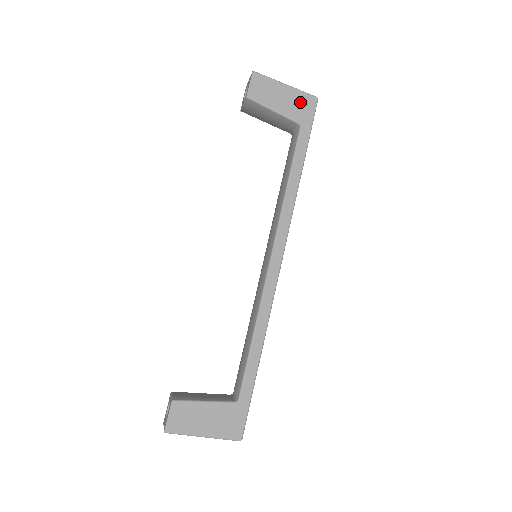
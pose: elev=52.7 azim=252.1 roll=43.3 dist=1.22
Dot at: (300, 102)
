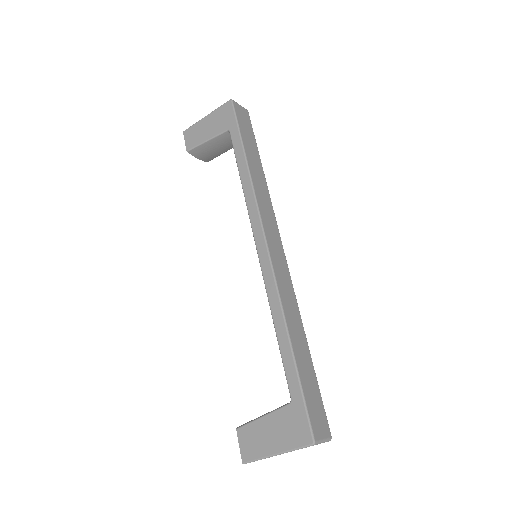
Dot at: (220, 116)
